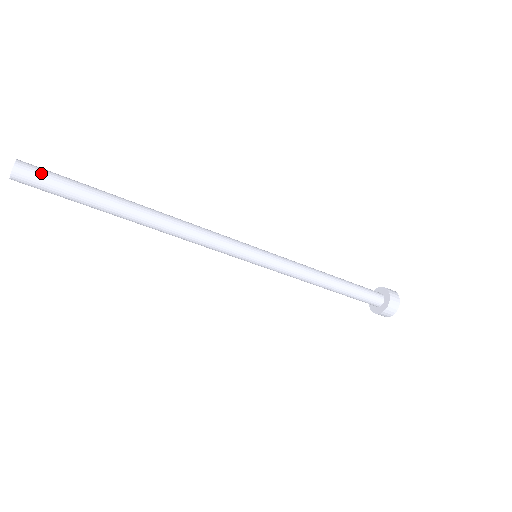
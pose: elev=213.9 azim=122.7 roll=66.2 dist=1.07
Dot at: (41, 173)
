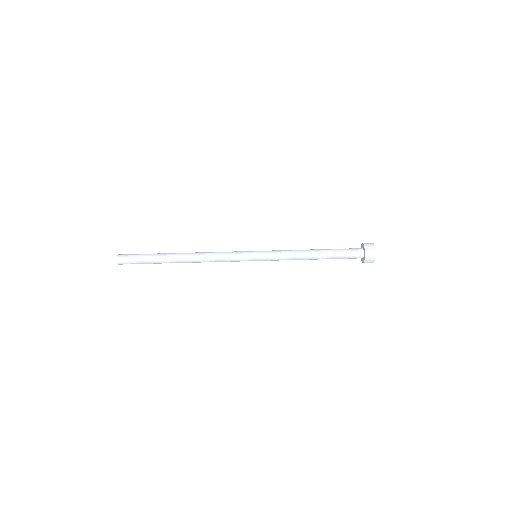
Dot at: (129, 259)
